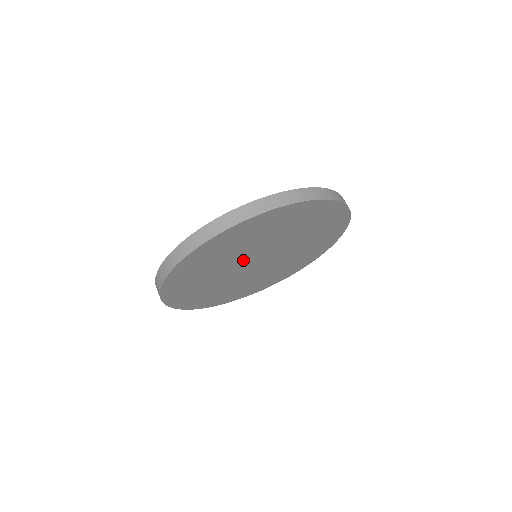
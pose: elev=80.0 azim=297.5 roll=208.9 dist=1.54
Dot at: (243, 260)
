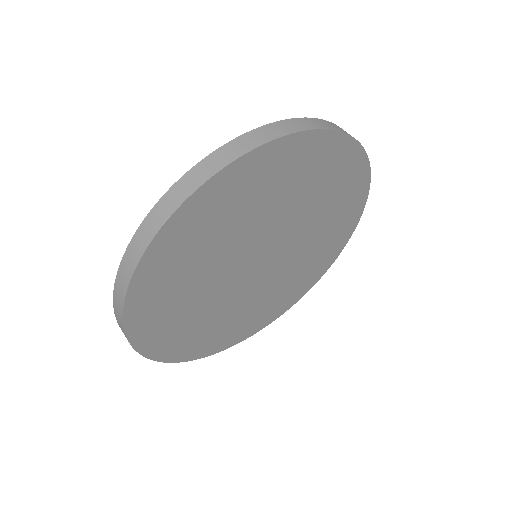
Dot at: (231, 277)
